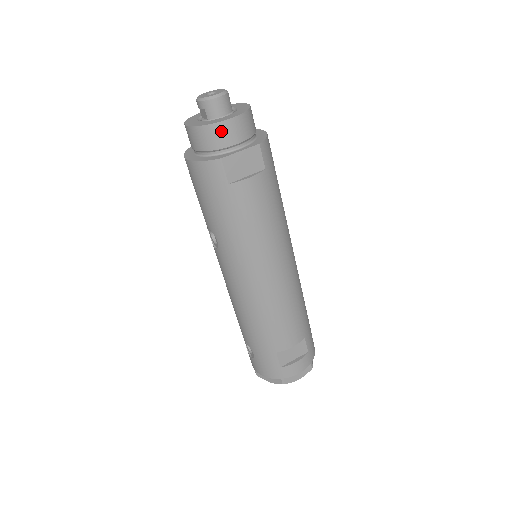
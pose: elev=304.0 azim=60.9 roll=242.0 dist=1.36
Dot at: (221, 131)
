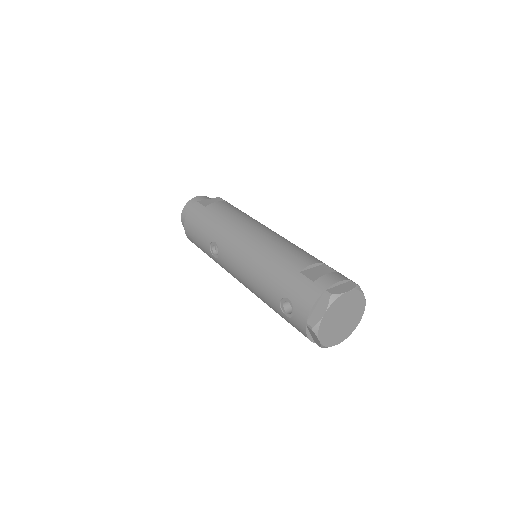
Dot at: (195, 200)
